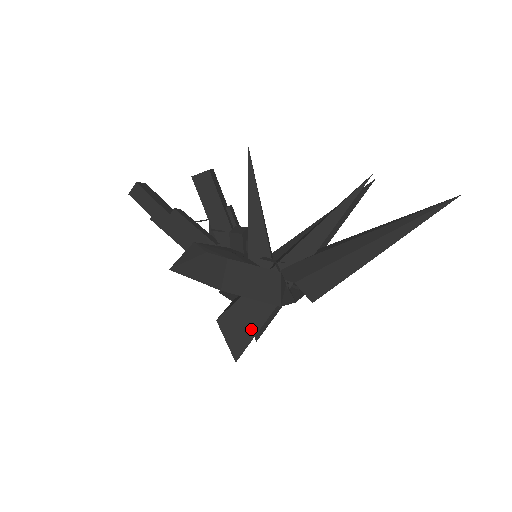
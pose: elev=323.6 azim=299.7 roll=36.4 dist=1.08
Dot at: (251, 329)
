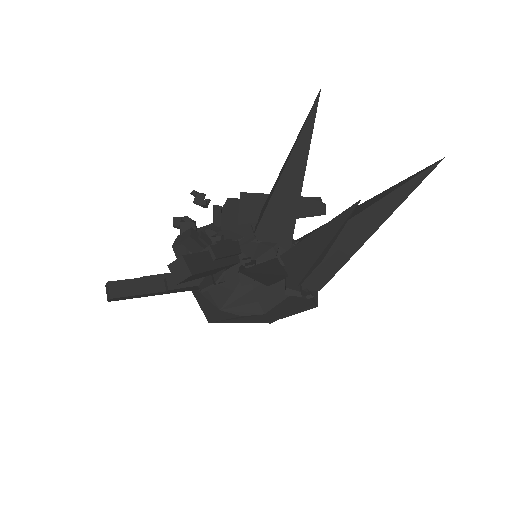
Dot at: occluded
